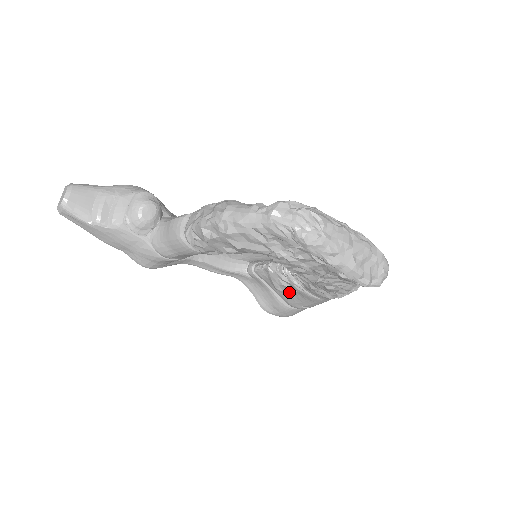
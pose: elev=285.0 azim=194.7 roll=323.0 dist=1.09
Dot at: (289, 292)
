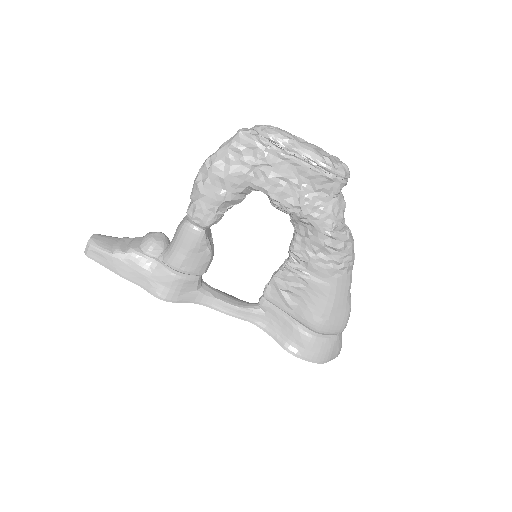
Dot at: (301, 299)
